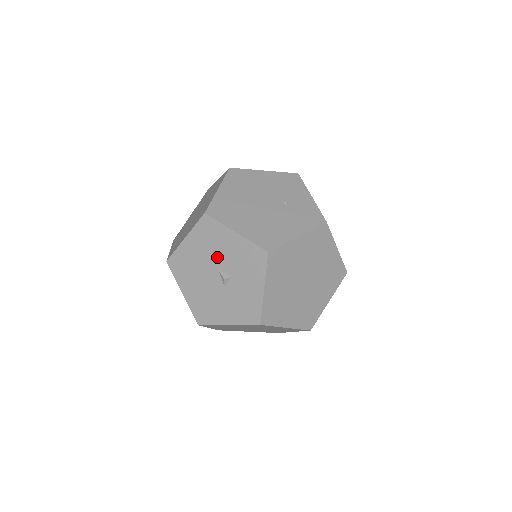
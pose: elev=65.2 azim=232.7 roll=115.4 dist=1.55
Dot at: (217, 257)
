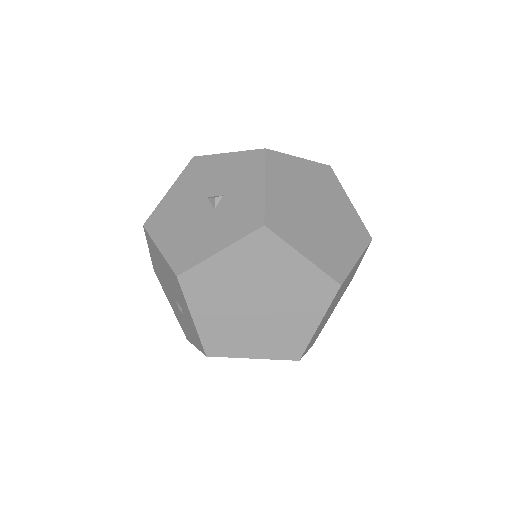
Dot at: (206, 186)
